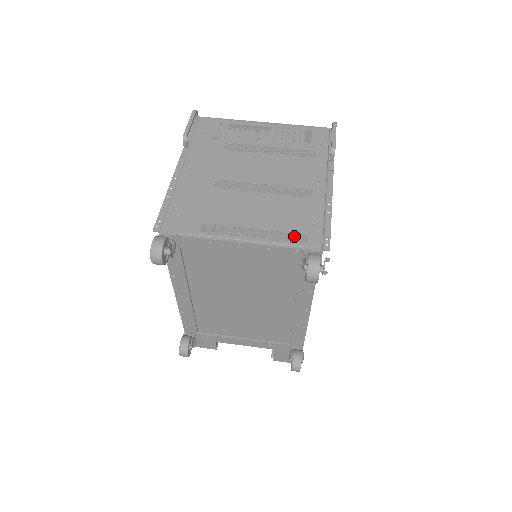
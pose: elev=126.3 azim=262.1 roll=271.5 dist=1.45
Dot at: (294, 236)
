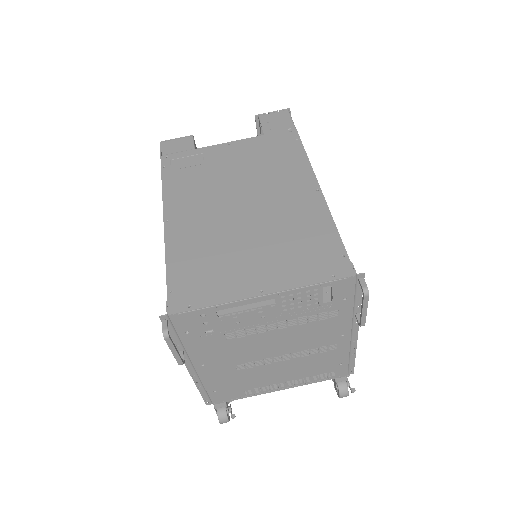
Dot at: (324, 376)
